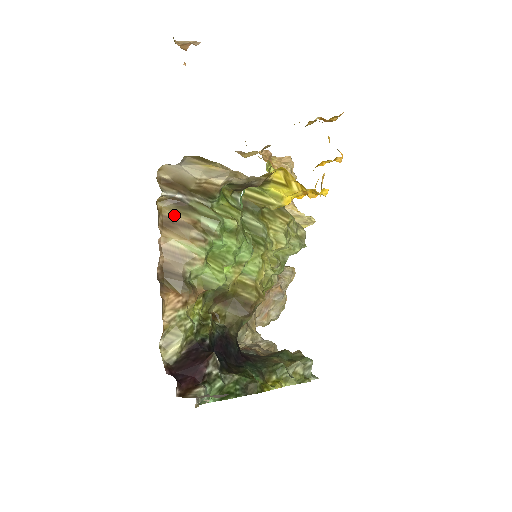
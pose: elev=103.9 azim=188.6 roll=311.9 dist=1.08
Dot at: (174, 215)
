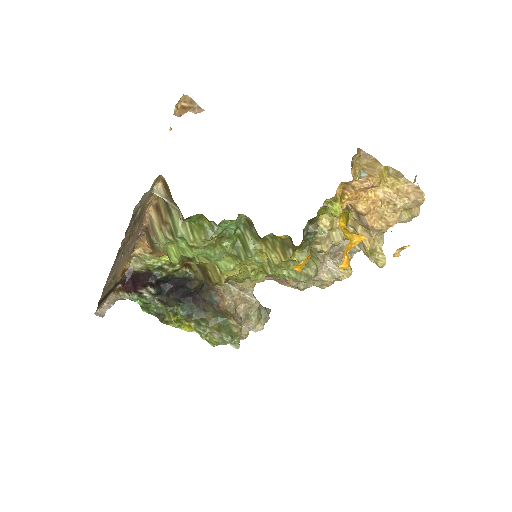
Dot at: (161, 207)
